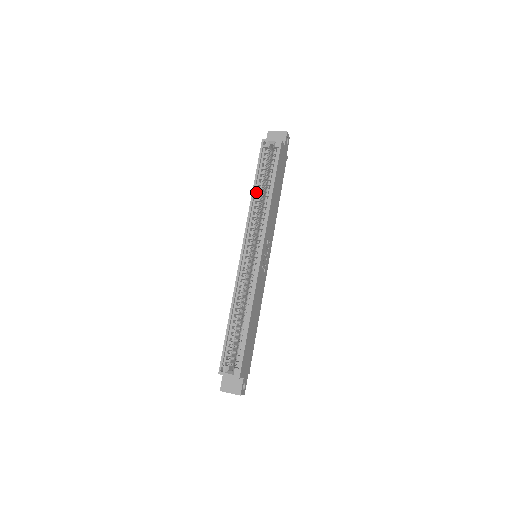
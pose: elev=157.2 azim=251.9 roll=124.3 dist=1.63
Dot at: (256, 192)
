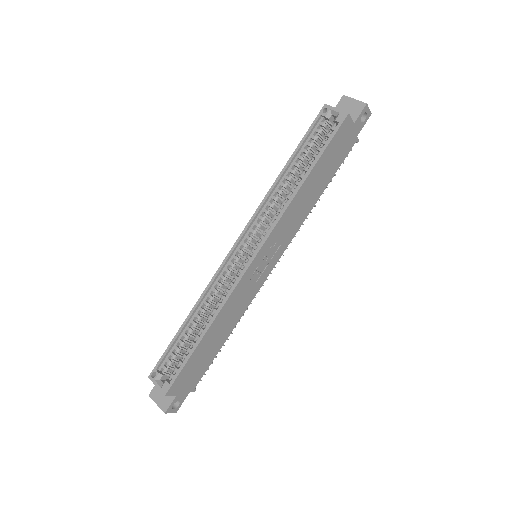
Dot at: (286, 174)
